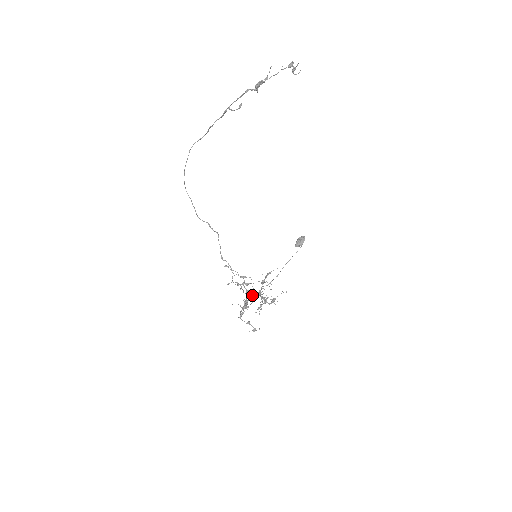
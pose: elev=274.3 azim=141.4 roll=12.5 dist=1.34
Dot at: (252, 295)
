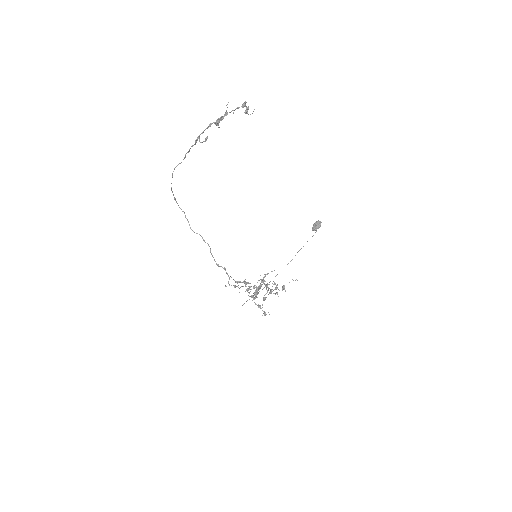
Dot at: (260, 285)
